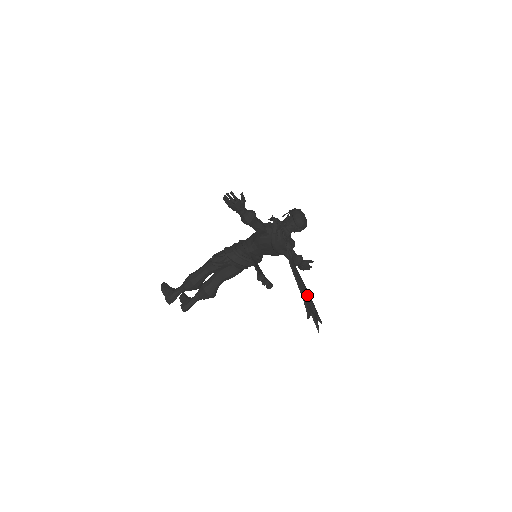
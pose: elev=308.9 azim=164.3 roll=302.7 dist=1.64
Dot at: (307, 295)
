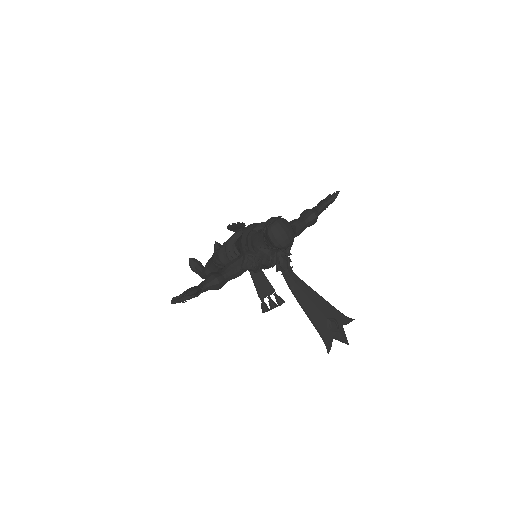
Dot at: (323, 317)
